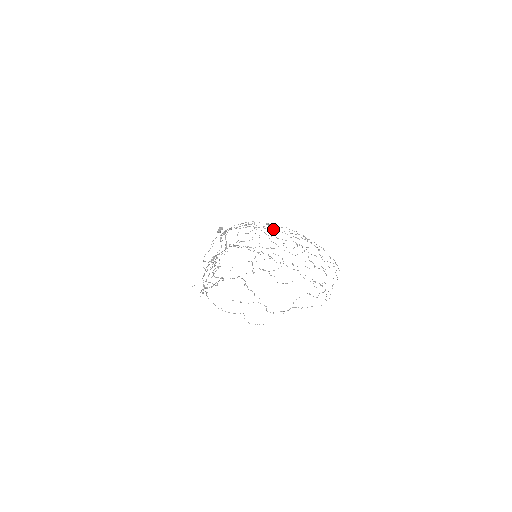
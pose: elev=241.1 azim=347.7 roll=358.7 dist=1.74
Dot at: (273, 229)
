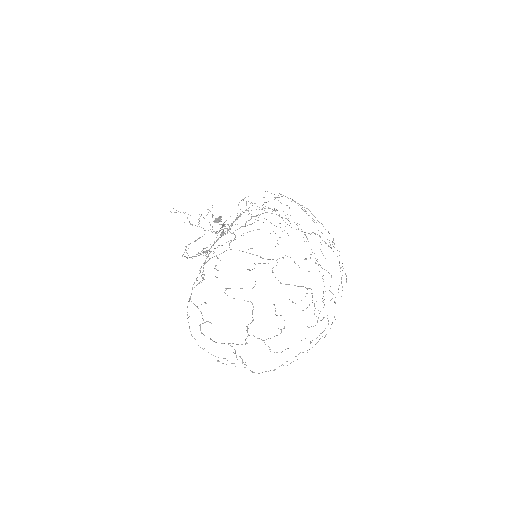
Dot at: occluded
